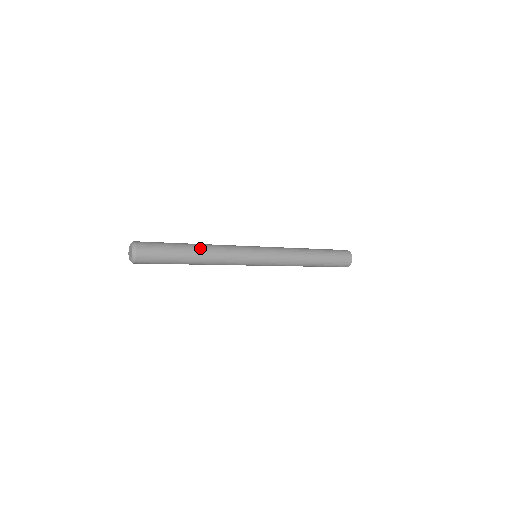
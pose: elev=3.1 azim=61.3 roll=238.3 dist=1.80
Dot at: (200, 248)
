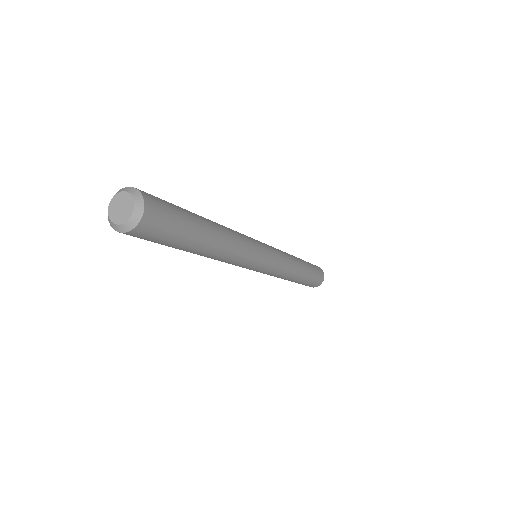
Dot at: occluded
